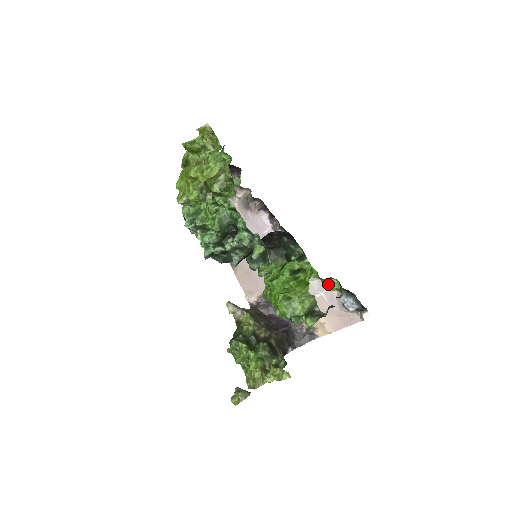
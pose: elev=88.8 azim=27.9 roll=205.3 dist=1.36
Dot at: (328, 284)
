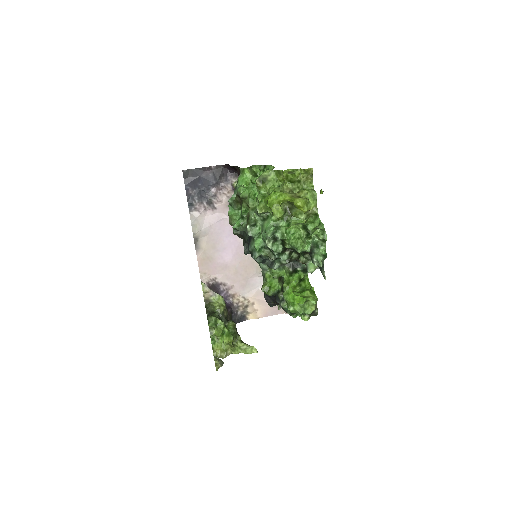
Dot at: occluded
